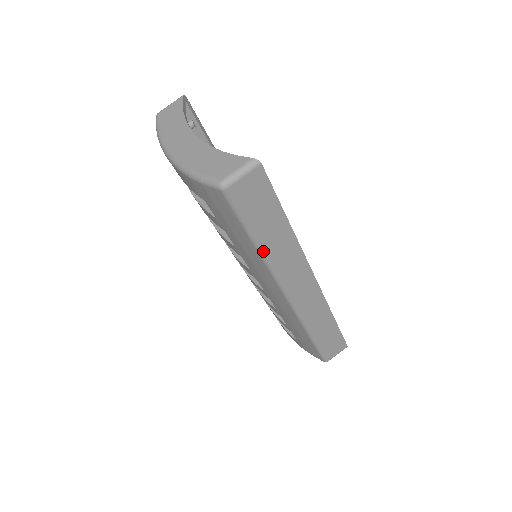
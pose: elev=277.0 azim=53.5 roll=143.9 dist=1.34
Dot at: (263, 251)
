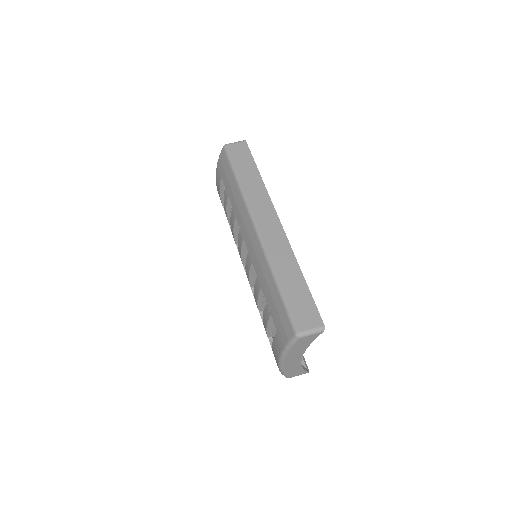
Dot at: (240, 182)
